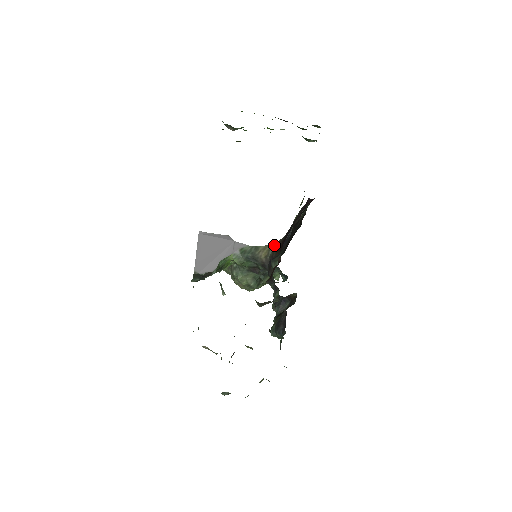
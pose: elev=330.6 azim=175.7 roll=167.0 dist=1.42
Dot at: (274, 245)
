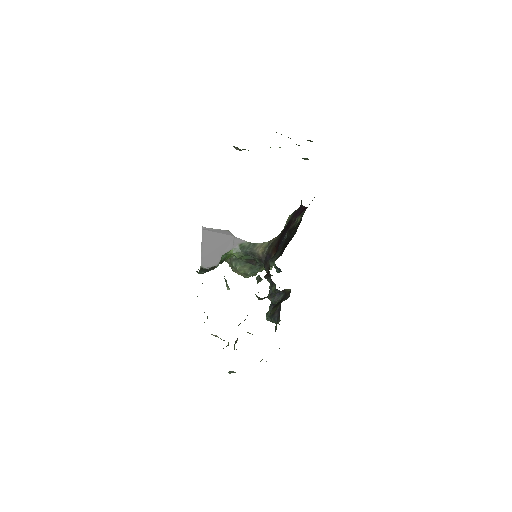
Dot at: (270, 243)
